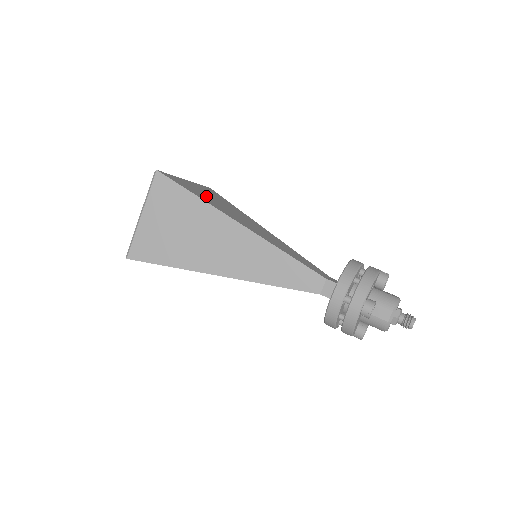
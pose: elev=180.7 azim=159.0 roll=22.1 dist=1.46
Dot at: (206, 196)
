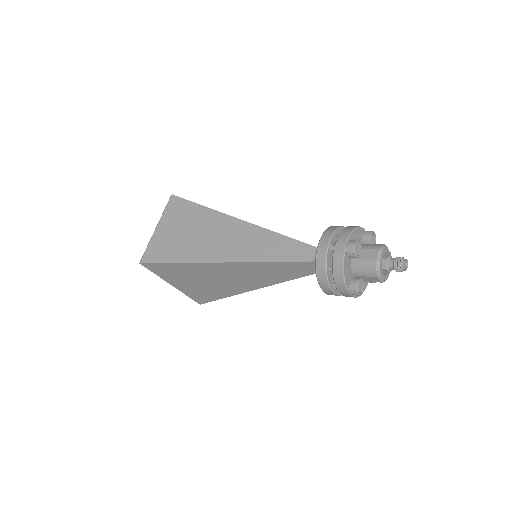
Dot at: occluded
